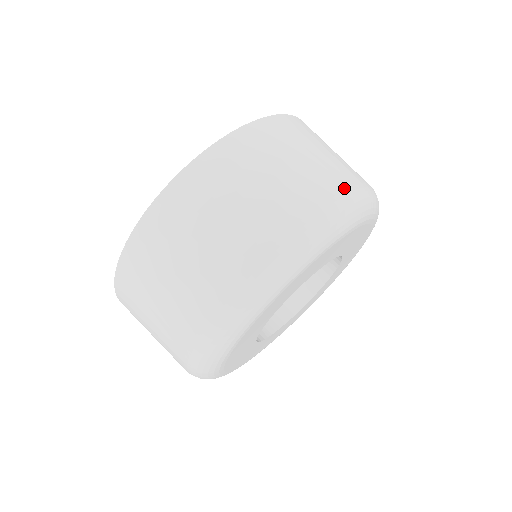
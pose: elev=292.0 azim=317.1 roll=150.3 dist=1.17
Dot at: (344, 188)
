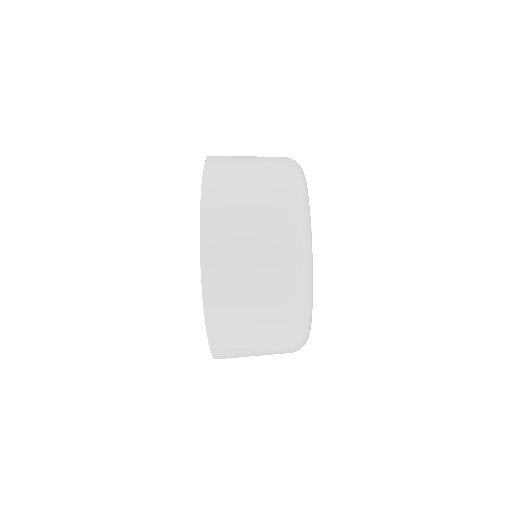
Dot at: (289, 238)
